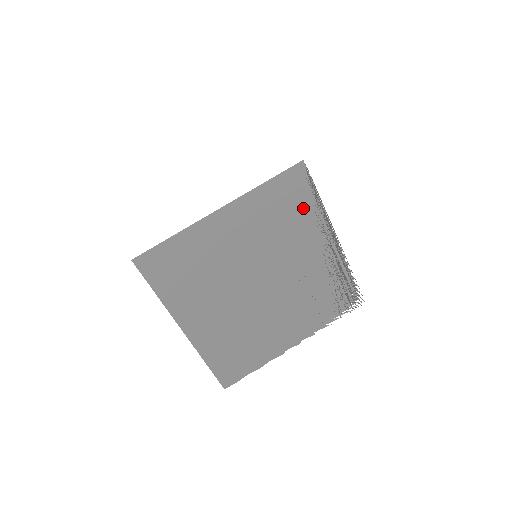
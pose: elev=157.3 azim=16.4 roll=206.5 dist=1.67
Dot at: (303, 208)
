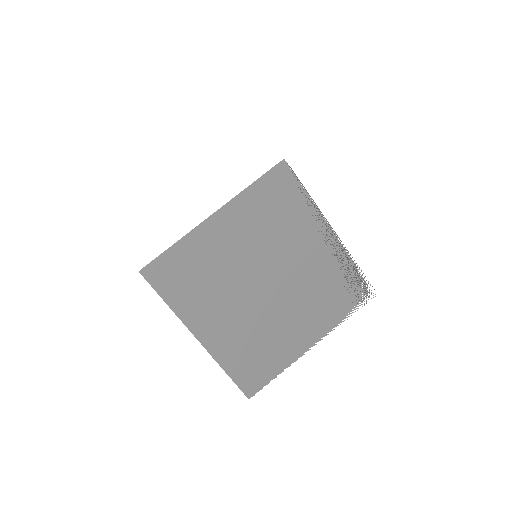
Dot at: (293, 204)
